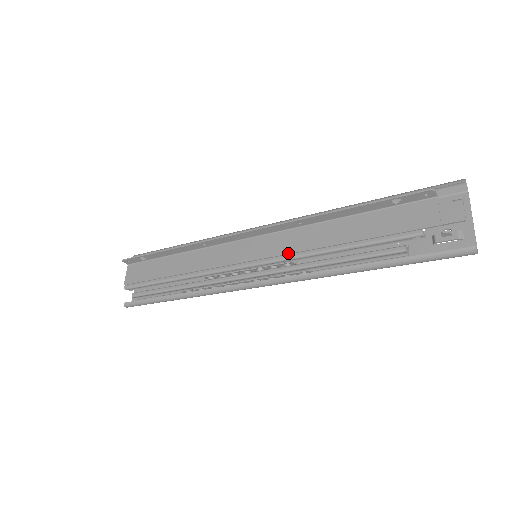
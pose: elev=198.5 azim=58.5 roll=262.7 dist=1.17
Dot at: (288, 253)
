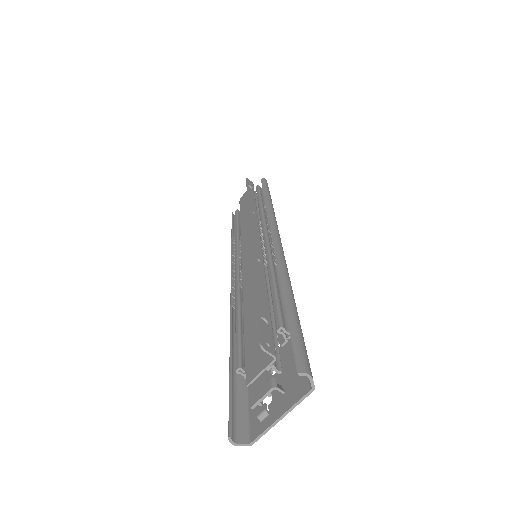
Dot at: (243, 277)
